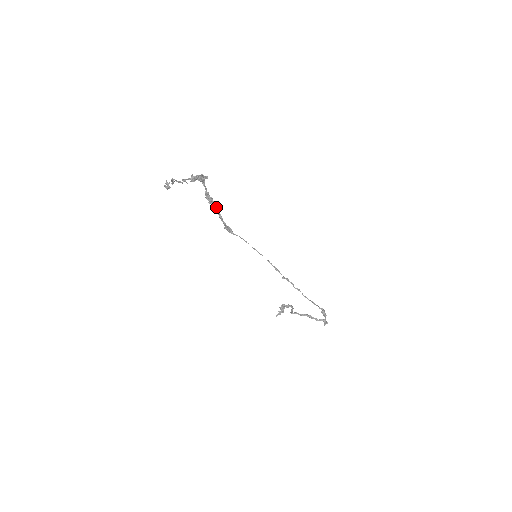
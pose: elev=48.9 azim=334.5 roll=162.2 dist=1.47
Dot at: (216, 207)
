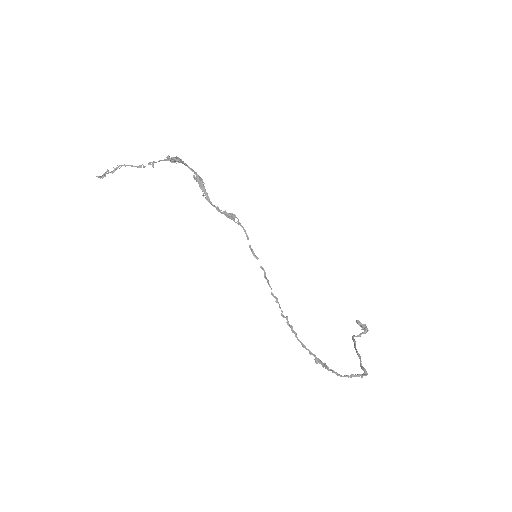
Dot at: (204, 191)
